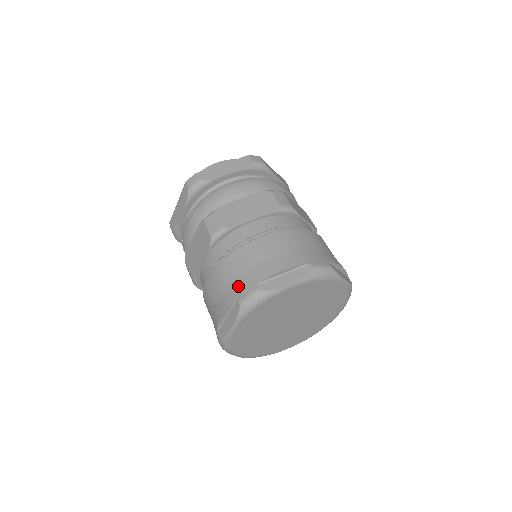
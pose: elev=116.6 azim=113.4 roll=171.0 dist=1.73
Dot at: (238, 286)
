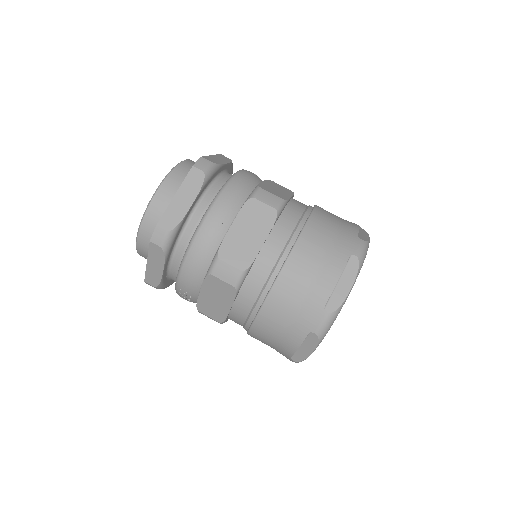
Dot at: (302, 319)
